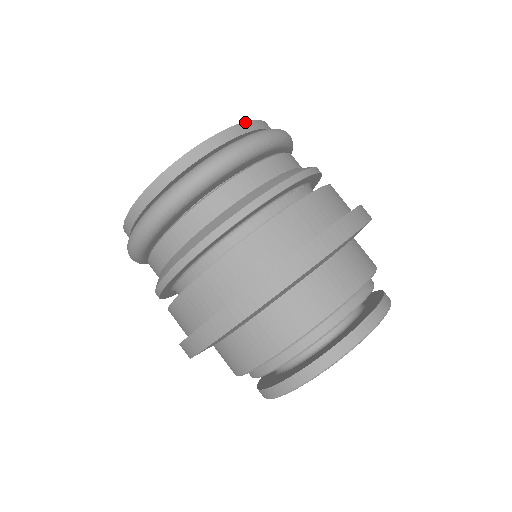
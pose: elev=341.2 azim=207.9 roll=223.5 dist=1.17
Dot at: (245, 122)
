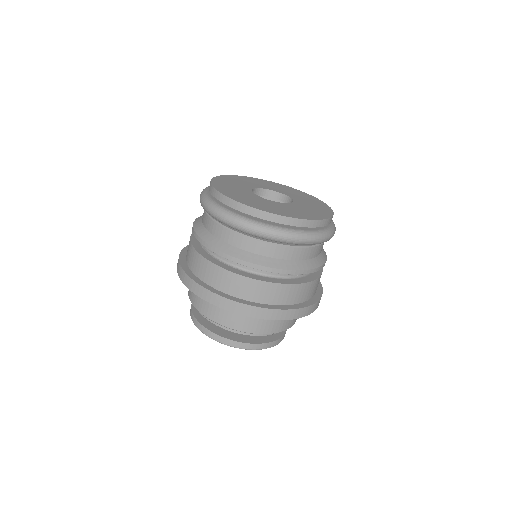
Dot at: (333, 212)
